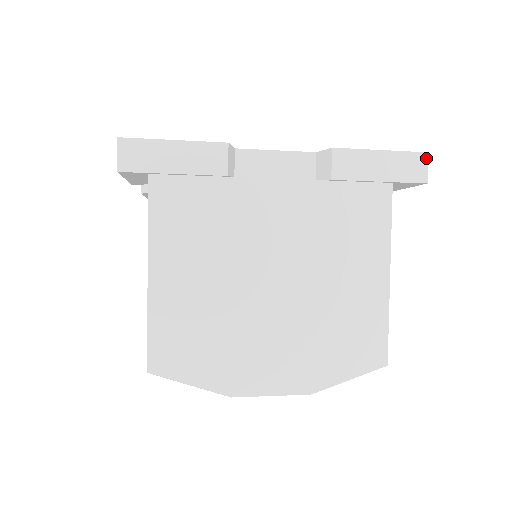
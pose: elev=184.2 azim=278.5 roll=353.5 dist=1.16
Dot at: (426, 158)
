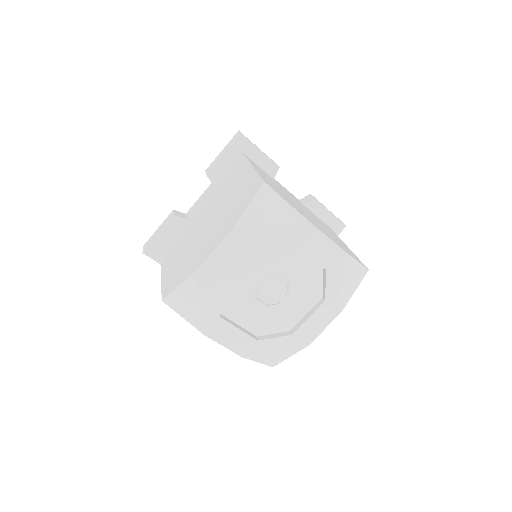
Dot at: occluded
